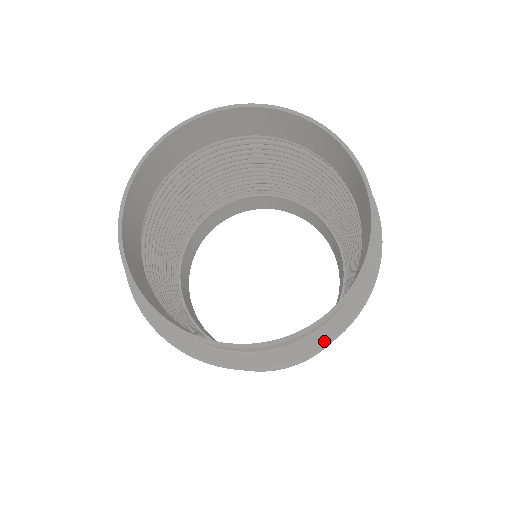
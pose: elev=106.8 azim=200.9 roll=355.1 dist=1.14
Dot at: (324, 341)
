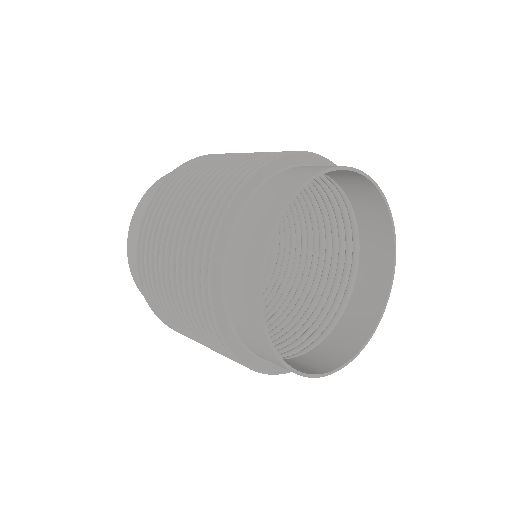
Dot at: (282, 371)
